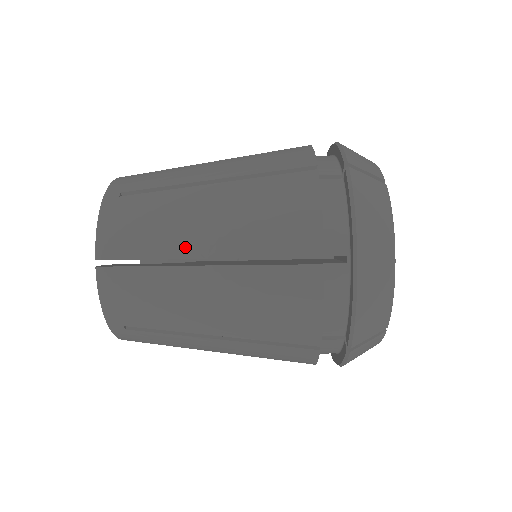
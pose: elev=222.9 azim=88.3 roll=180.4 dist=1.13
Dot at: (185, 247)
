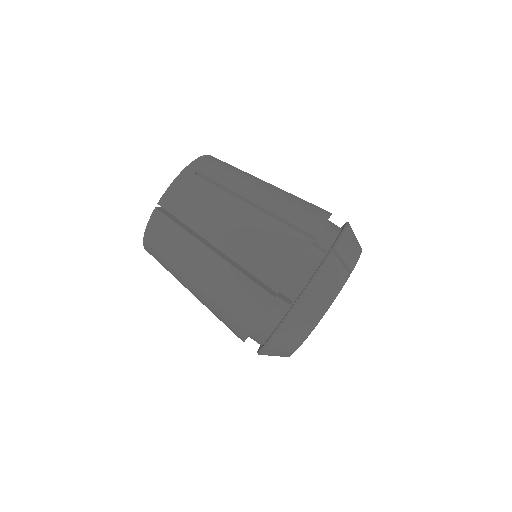
Dot at: occluded
